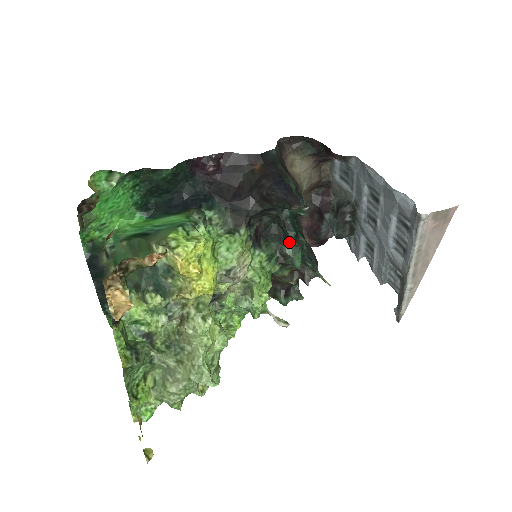
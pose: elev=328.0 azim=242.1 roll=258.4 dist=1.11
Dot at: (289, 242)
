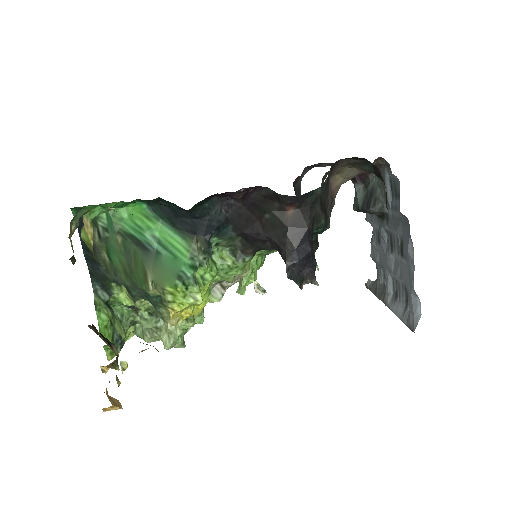
Dot at: occluded
